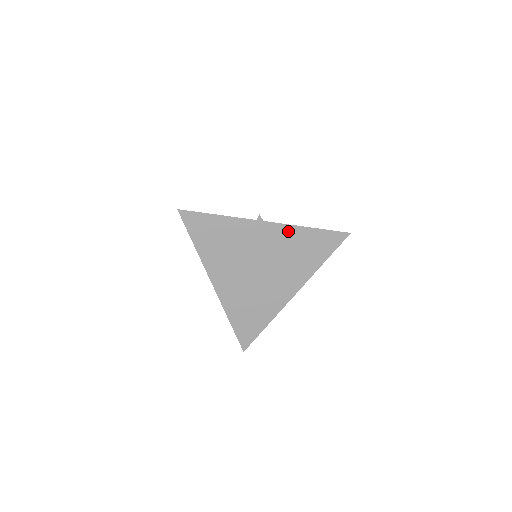
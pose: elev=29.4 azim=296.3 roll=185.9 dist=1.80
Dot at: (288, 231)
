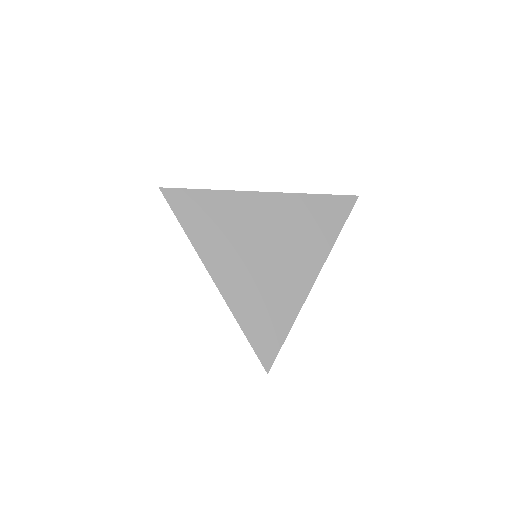
Dot at: (291, 201)
